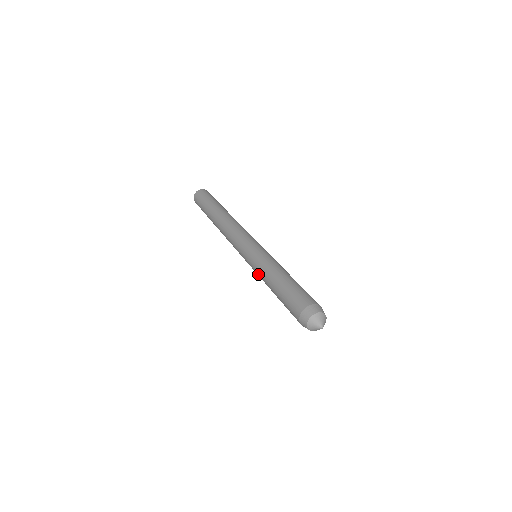
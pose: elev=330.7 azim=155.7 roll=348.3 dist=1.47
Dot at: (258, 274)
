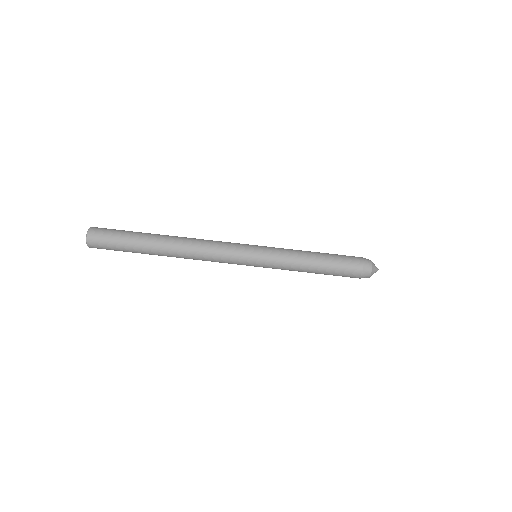
Dot at: (283, 266)
